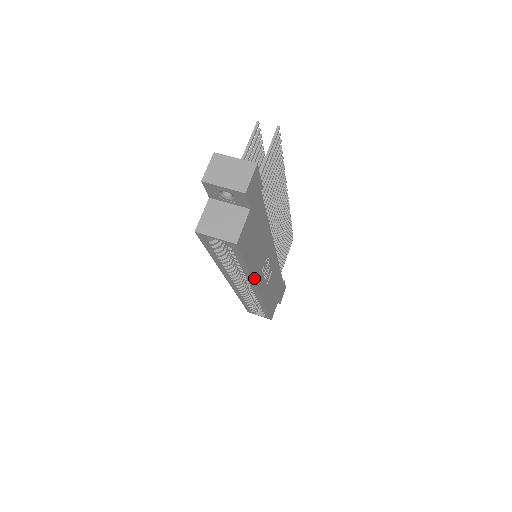
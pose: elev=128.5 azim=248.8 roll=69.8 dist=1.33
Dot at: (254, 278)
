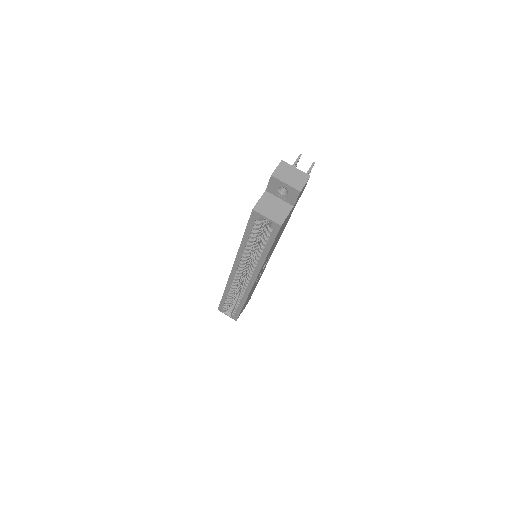
Dot at: (262, 266)
